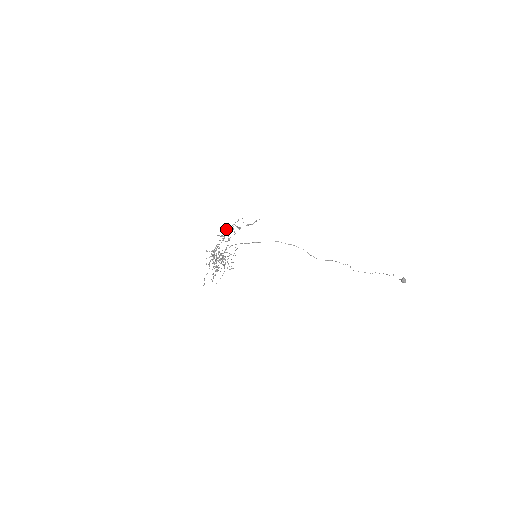
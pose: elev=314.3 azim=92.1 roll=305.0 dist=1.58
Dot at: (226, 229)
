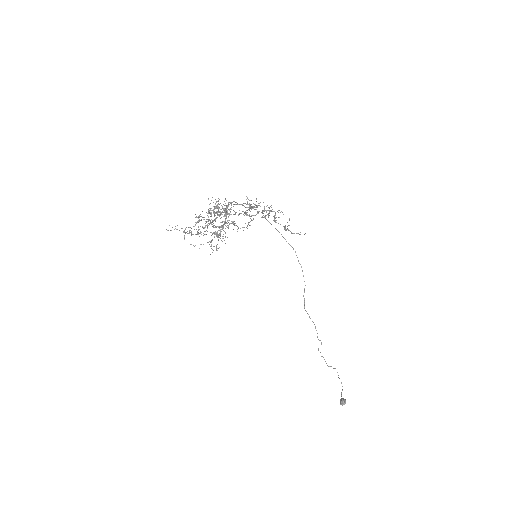
Dot at: occluded
